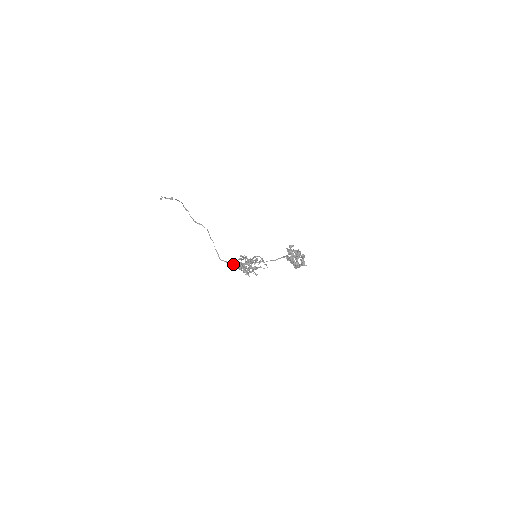
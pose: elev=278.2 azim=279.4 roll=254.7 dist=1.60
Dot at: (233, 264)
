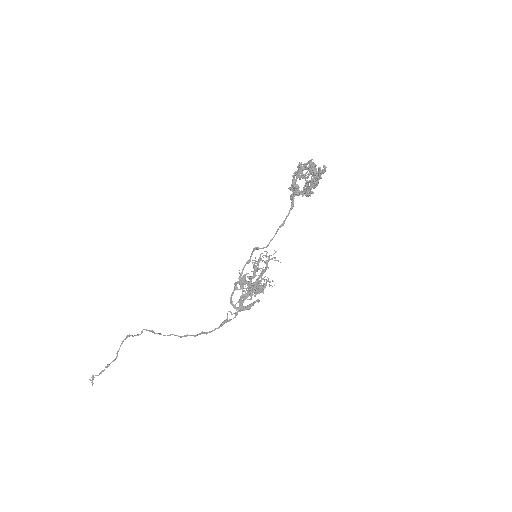
Dot at: occluded
